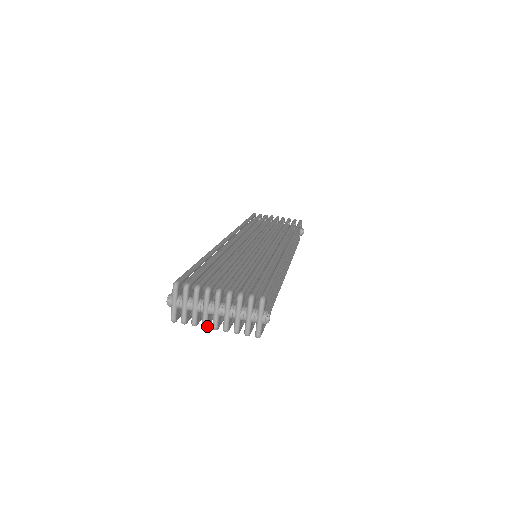
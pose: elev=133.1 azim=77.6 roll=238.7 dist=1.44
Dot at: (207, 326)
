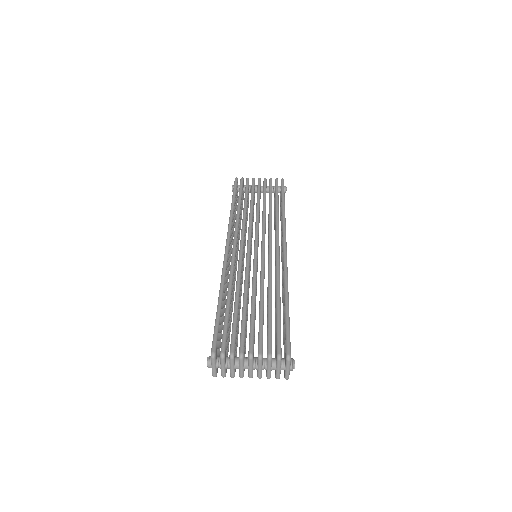
Dot at: occluded
